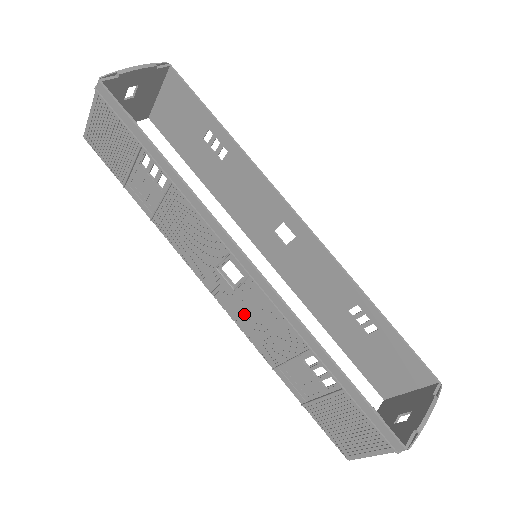
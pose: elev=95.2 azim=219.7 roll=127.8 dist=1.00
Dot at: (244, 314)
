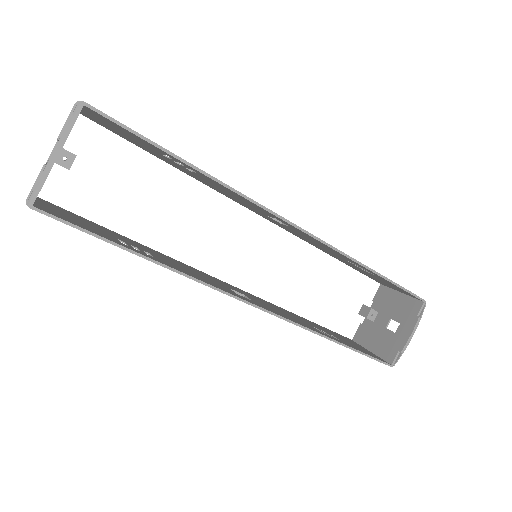
Dot at: occluded
